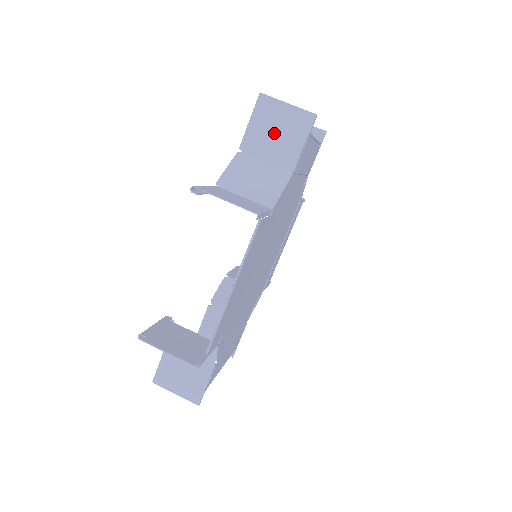
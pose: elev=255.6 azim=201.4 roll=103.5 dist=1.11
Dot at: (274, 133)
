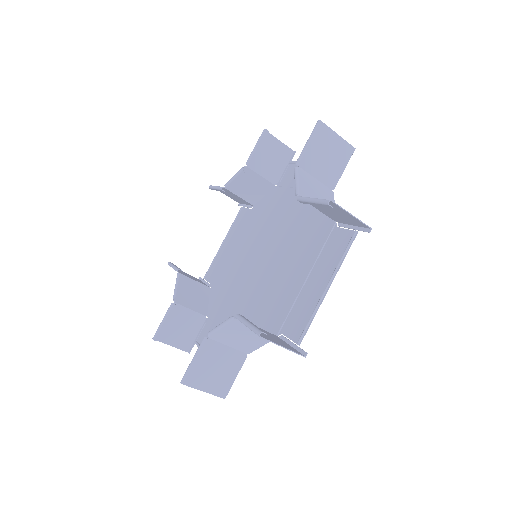
Dot at: (325, 156)
